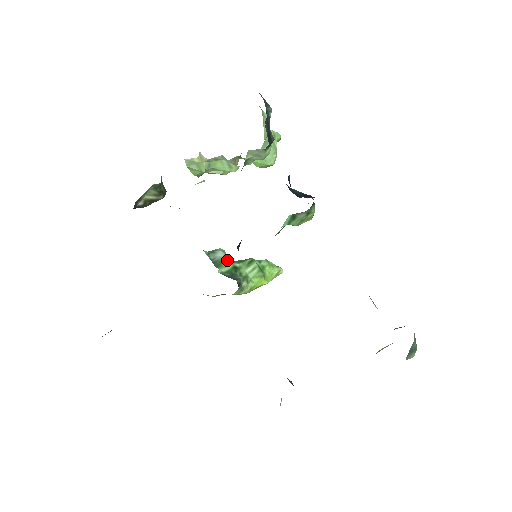
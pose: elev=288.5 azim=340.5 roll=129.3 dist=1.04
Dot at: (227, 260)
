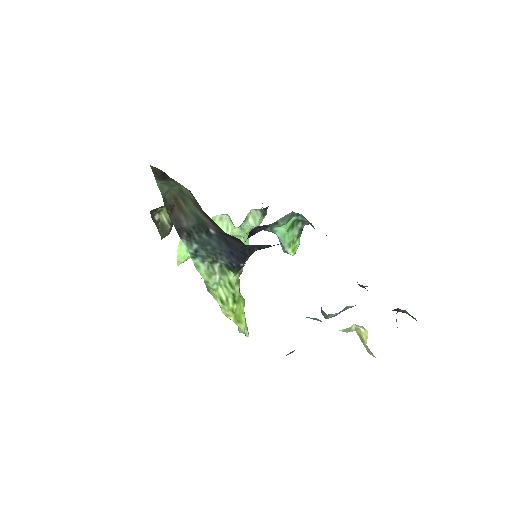
Dot at: occluded
